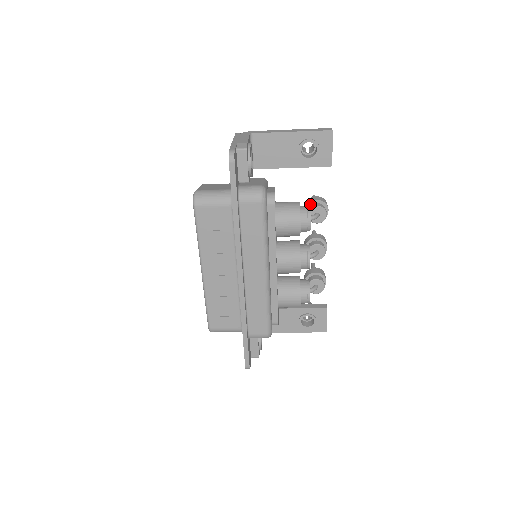
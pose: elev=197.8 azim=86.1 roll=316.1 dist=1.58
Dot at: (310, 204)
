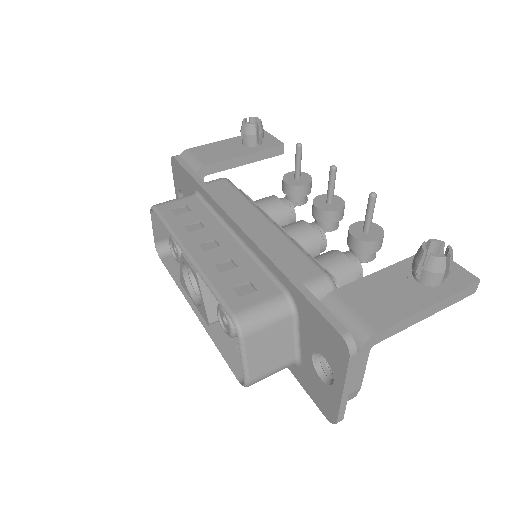
Dot at: (364, 252)
